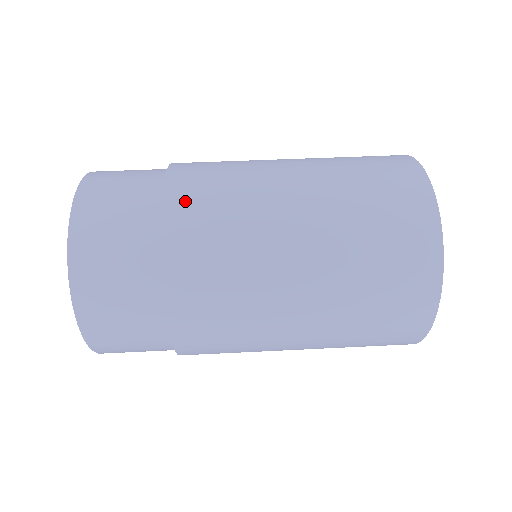
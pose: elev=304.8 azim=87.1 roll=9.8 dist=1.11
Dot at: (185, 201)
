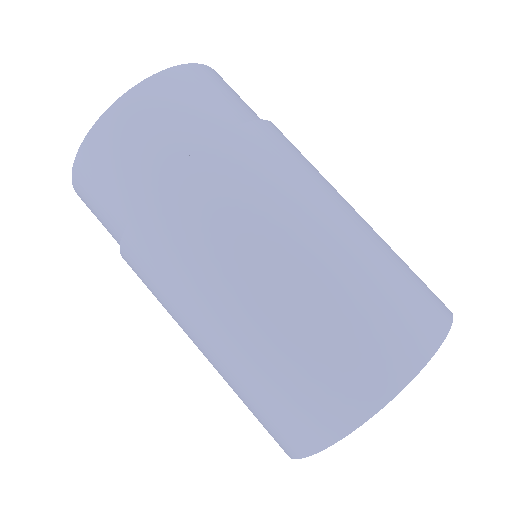
Dot at: (137, 252)
